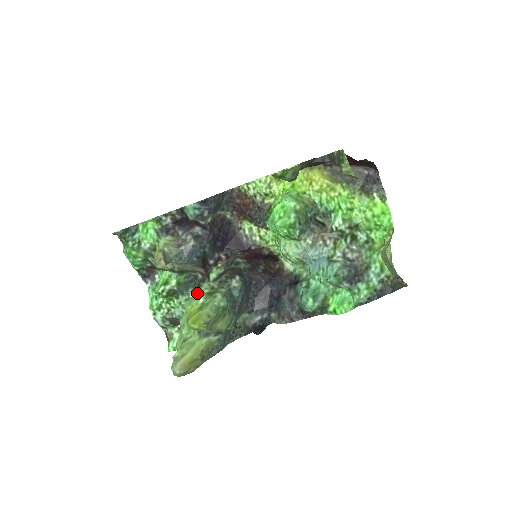
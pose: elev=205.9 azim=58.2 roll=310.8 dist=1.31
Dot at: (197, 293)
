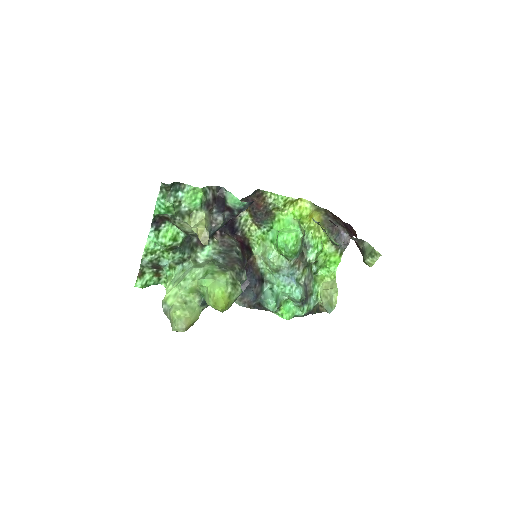
Dot at: (224, 280)
